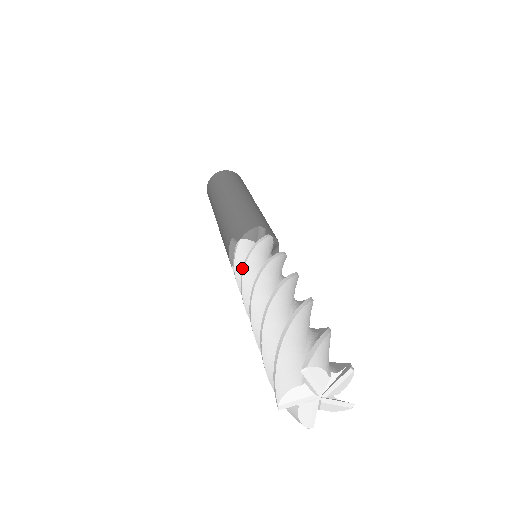
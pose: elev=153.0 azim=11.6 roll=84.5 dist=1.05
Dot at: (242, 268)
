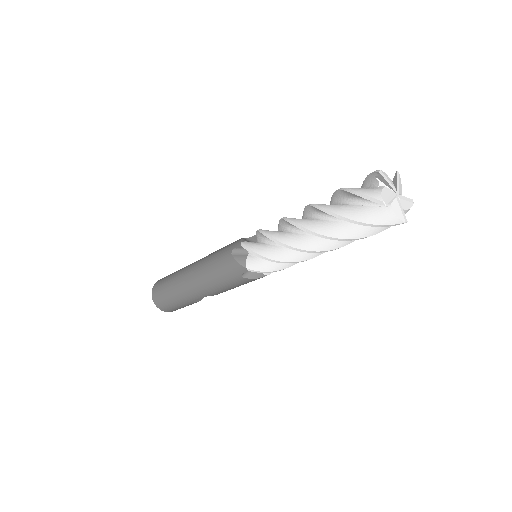
Dot at: (279, 221)
